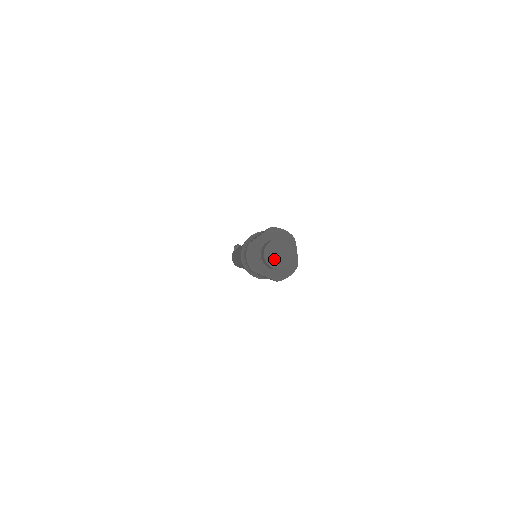
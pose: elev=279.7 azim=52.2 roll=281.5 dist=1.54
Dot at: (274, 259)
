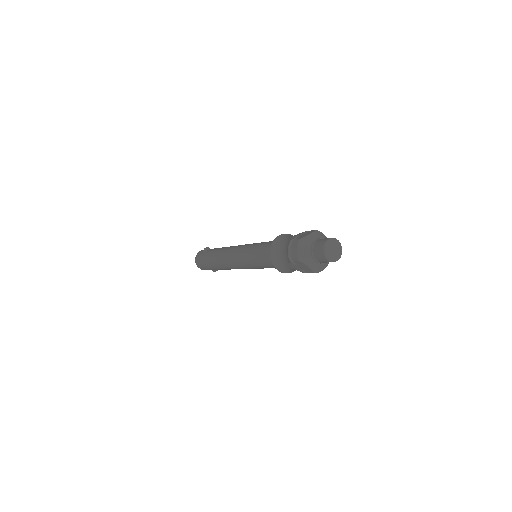
Dot at: (330, 253)
